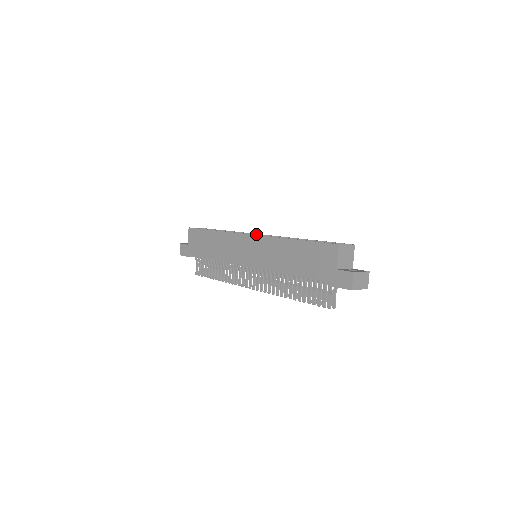
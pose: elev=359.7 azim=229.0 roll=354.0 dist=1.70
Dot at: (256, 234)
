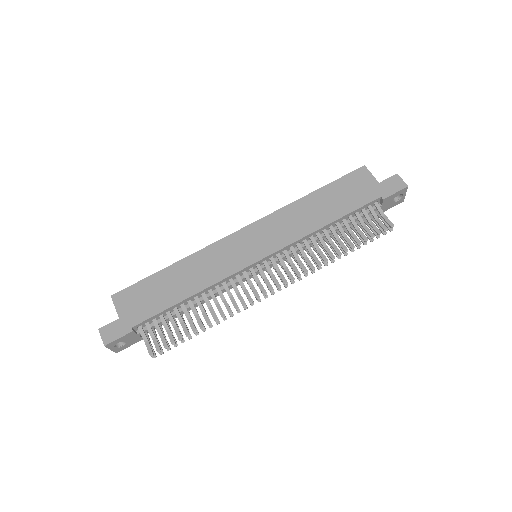
Dot at: occluded
